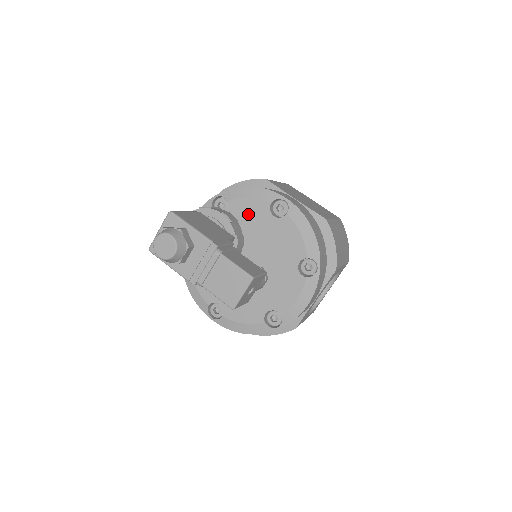
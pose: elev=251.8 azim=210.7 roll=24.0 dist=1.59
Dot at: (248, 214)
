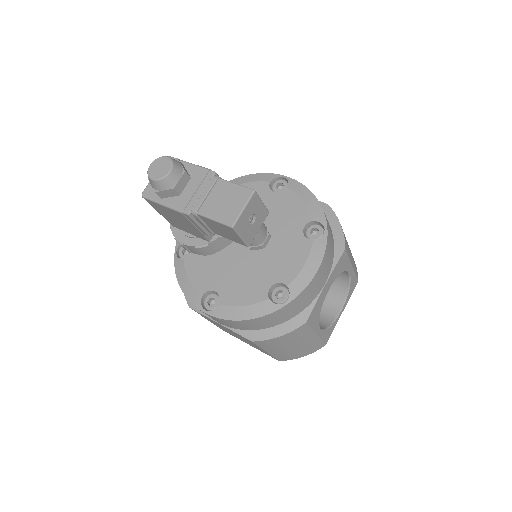
Dot at: occluded
